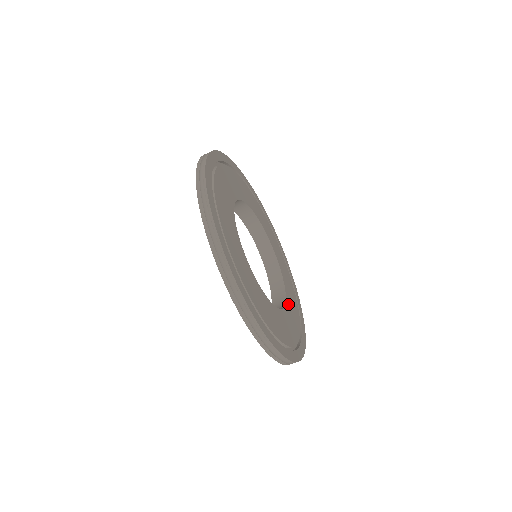
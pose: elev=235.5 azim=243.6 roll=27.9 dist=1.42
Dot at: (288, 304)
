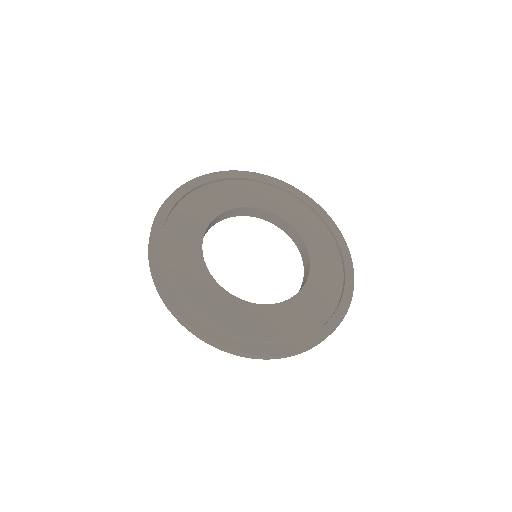
Dot at: (314, 260)
